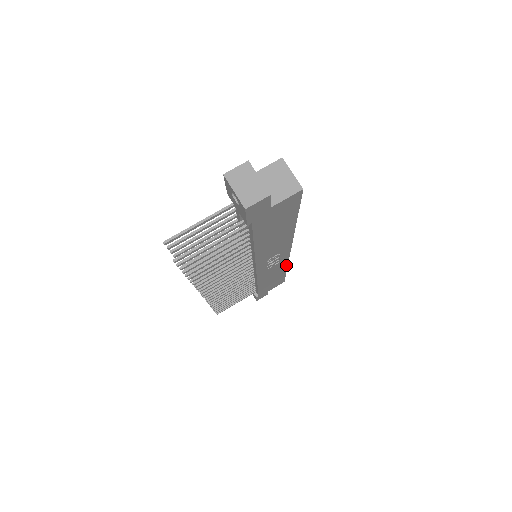
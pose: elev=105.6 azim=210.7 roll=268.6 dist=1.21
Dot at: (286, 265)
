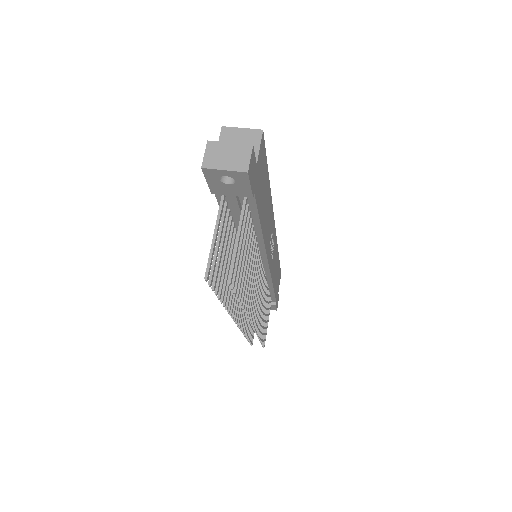
Dot at: (277, 249)
